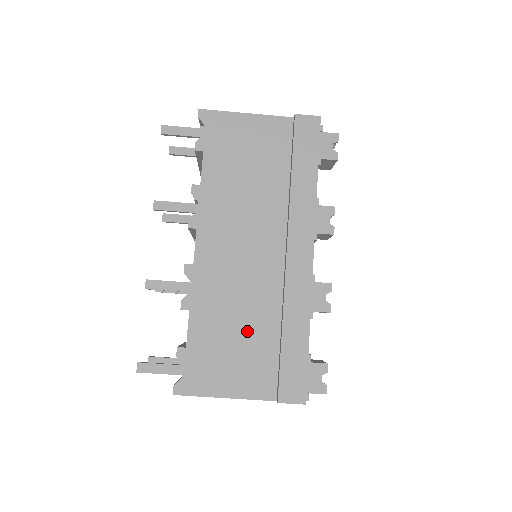
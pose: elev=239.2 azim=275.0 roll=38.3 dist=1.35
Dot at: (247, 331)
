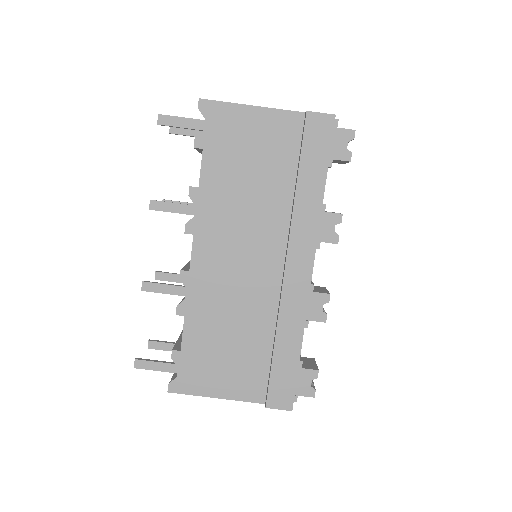
Dot at: (240, 339)
